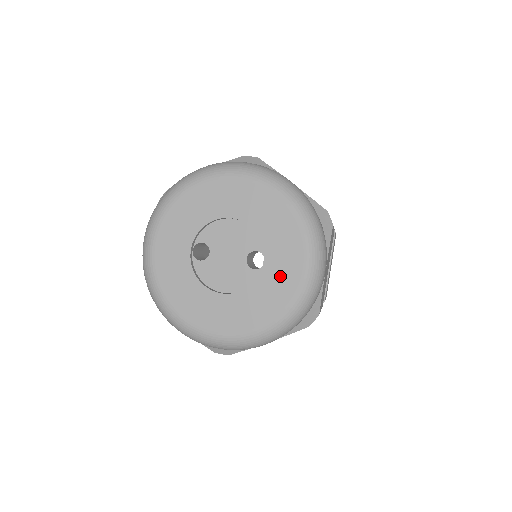
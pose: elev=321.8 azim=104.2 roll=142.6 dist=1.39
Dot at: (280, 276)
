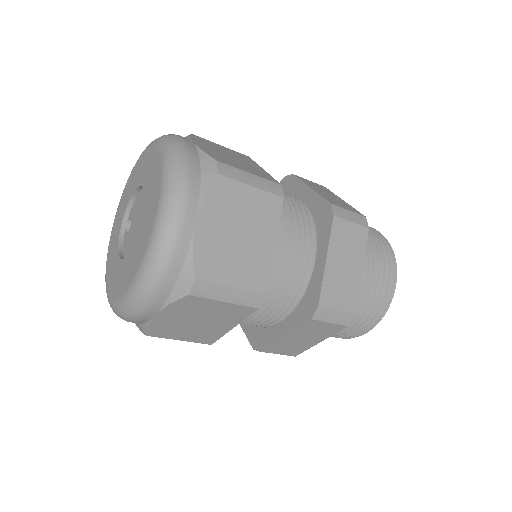
Dot at: (145, 230)
